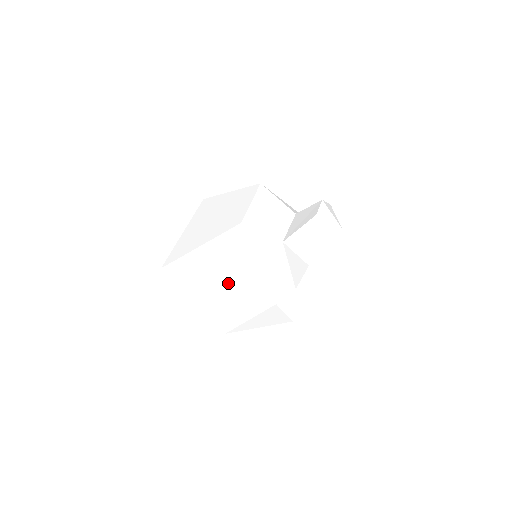
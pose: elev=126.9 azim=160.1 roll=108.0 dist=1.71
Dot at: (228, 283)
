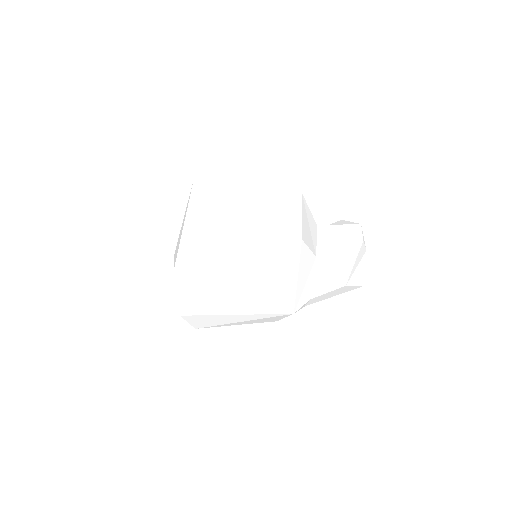
Dot at: (253, 291)
